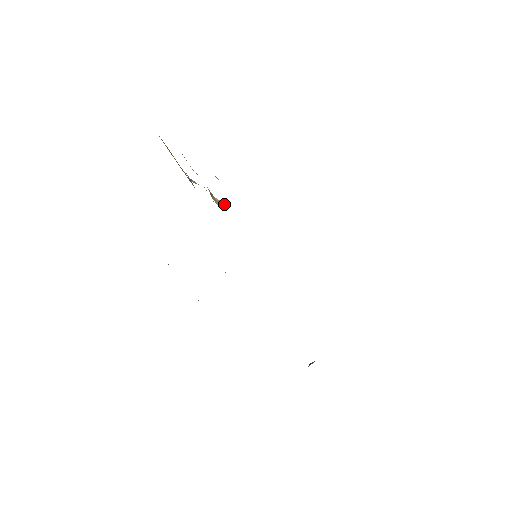
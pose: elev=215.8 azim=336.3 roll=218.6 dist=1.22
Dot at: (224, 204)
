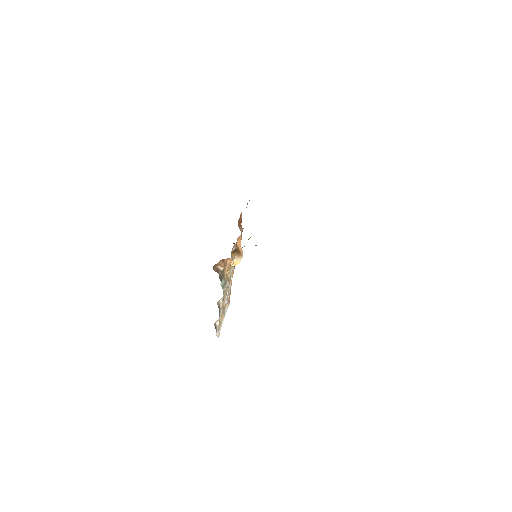
Dot at: occluded
